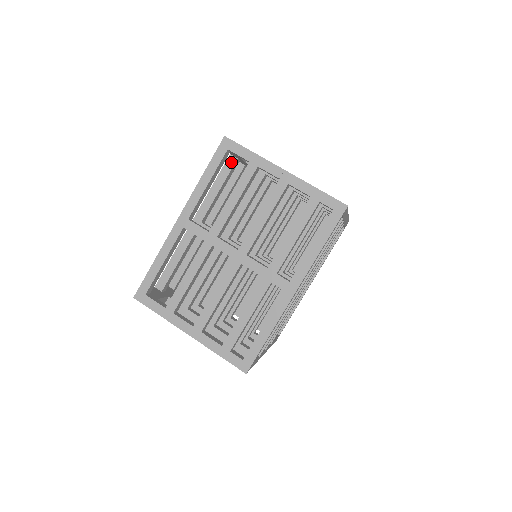
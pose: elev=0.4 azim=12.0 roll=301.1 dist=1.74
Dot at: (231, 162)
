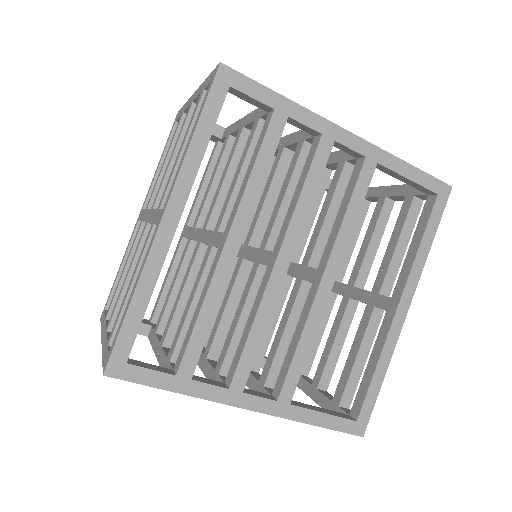
Dot at: (214, 149)
